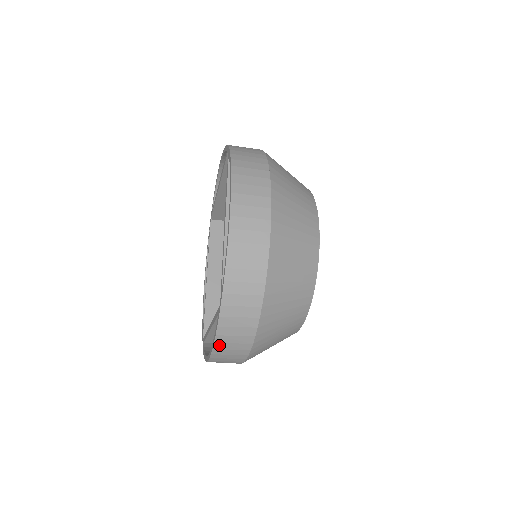
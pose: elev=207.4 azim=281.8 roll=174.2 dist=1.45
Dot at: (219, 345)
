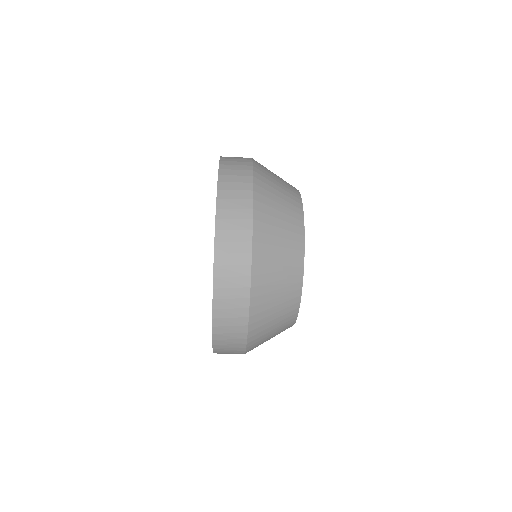
Dot at: (220, 246)
